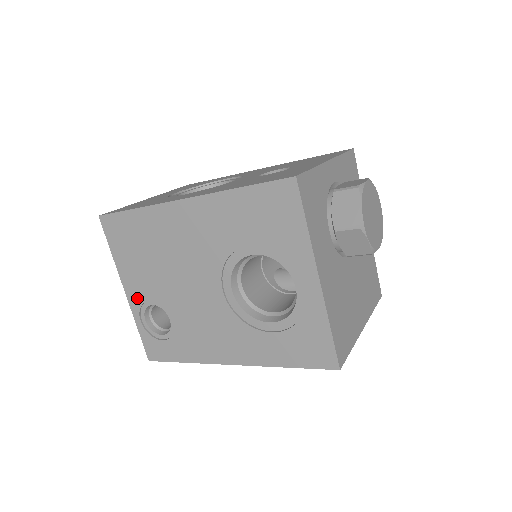
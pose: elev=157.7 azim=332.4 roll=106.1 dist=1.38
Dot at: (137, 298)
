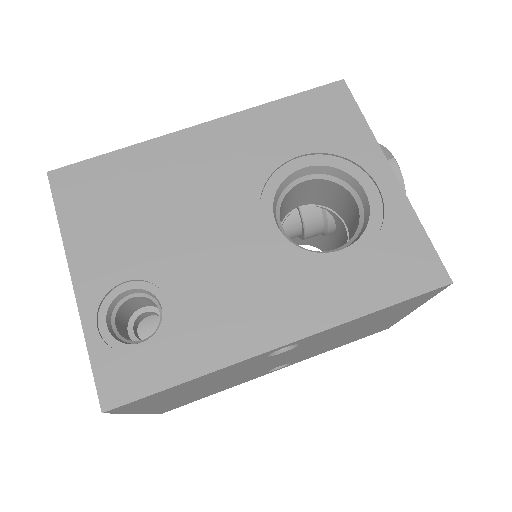
Dot at: (97, 284)
